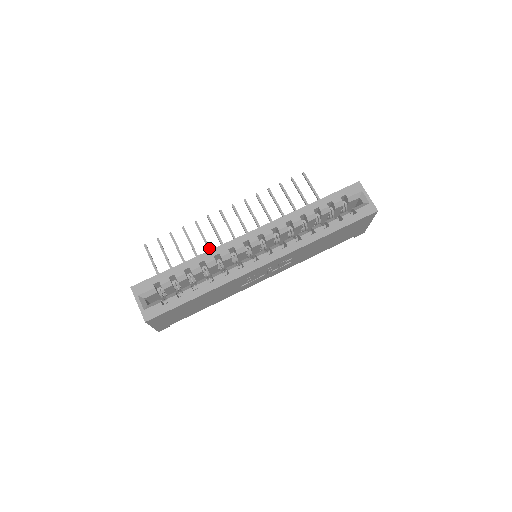
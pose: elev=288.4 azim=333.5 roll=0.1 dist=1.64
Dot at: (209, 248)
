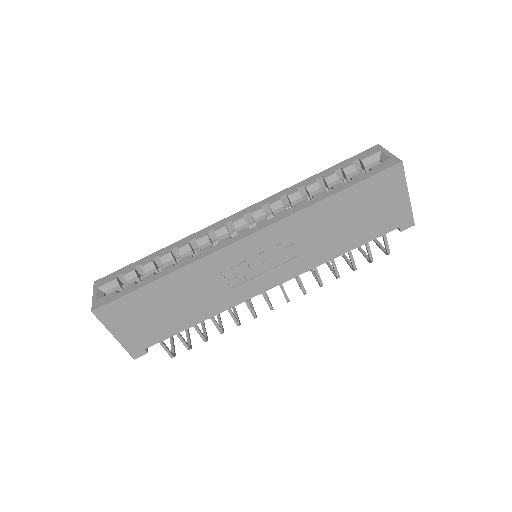
Dot at: occluded
